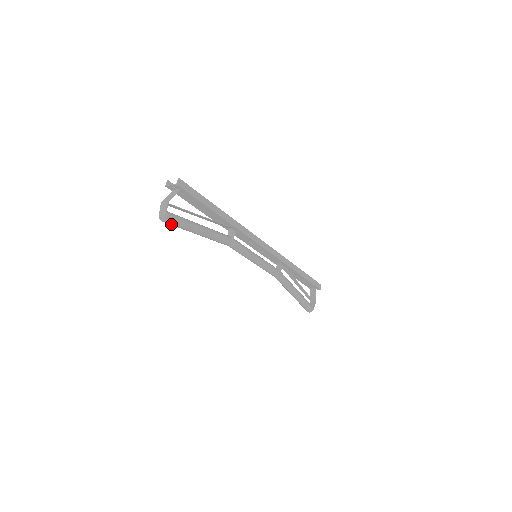
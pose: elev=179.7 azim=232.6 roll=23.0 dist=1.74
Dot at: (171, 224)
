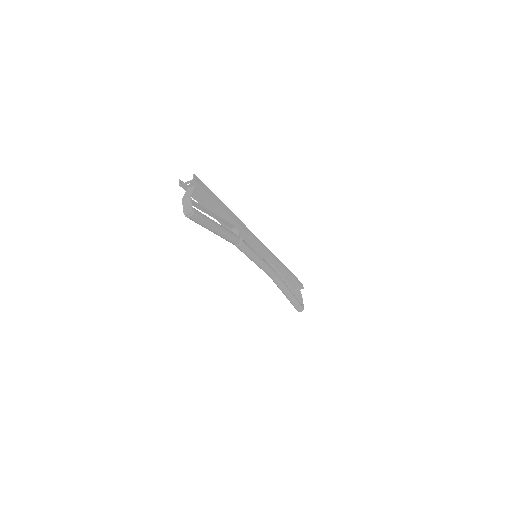
Dot at: (196, 220)
